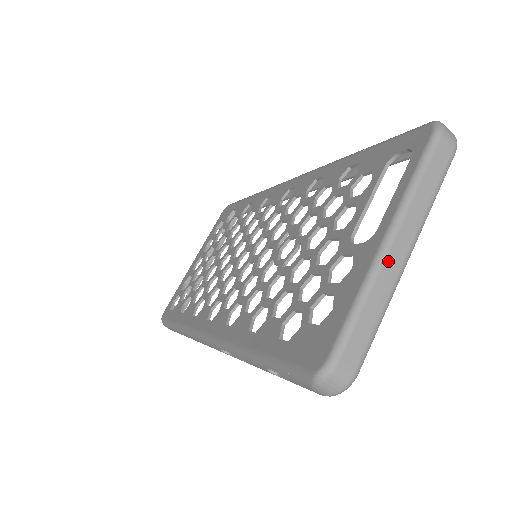
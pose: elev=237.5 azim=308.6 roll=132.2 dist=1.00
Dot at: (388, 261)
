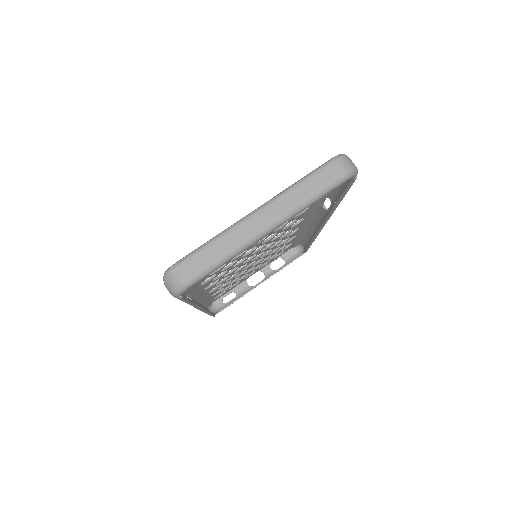
Dot at: (247, 223)
